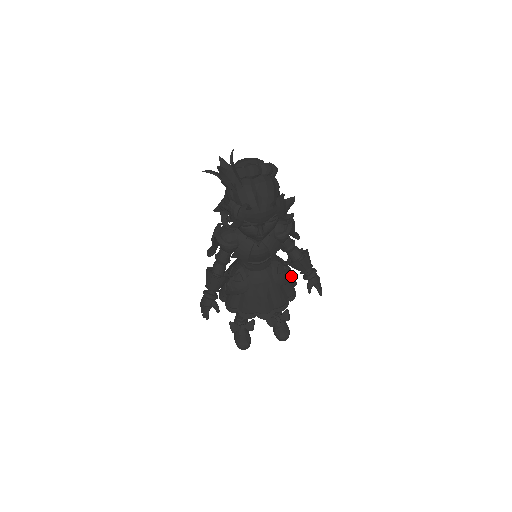
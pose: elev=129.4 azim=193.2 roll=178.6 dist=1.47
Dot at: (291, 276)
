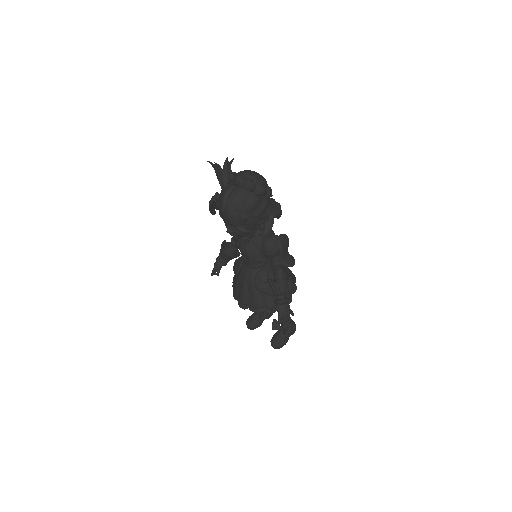
Dot at: occluded
